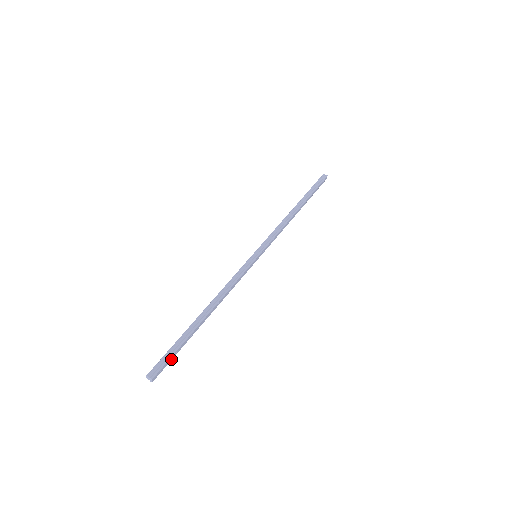
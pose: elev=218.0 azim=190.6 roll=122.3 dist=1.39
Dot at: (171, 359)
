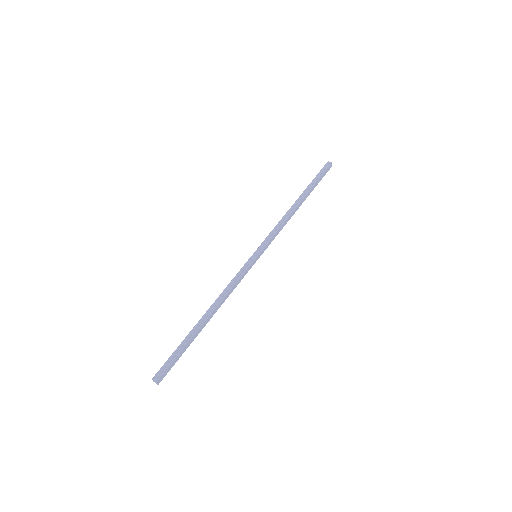
Dot at: (175, 362)
